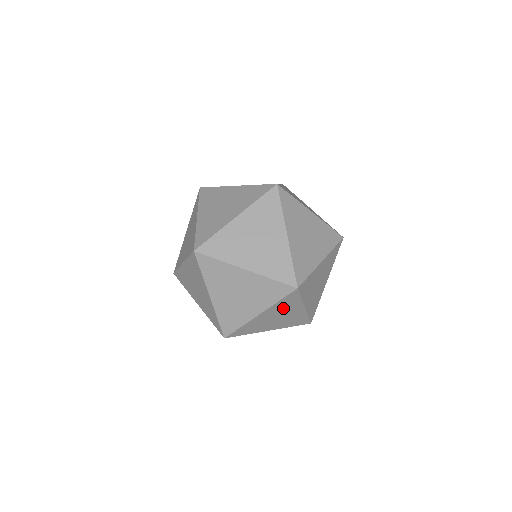
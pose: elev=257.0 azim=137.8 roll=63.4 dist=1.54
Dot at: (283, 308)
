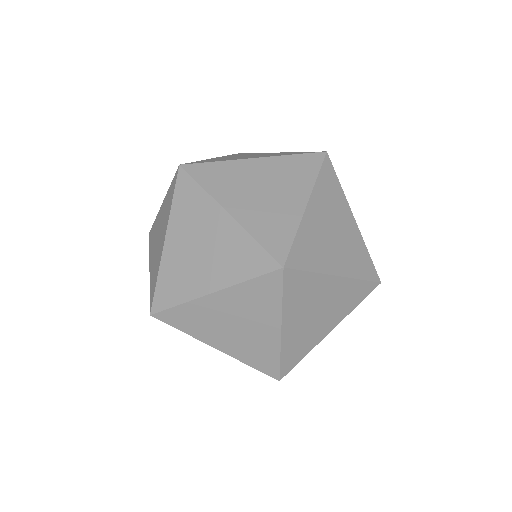
Dot at: (250, 305)
